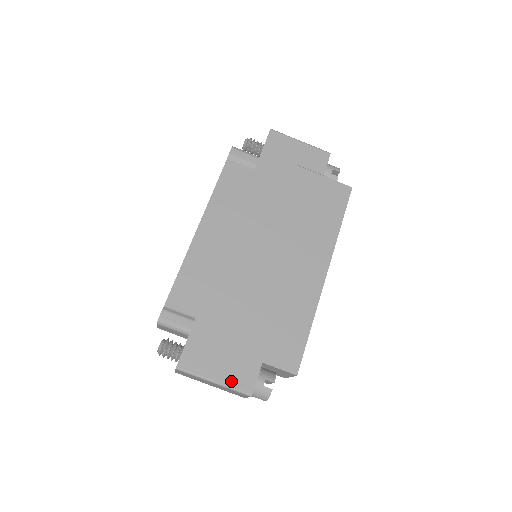
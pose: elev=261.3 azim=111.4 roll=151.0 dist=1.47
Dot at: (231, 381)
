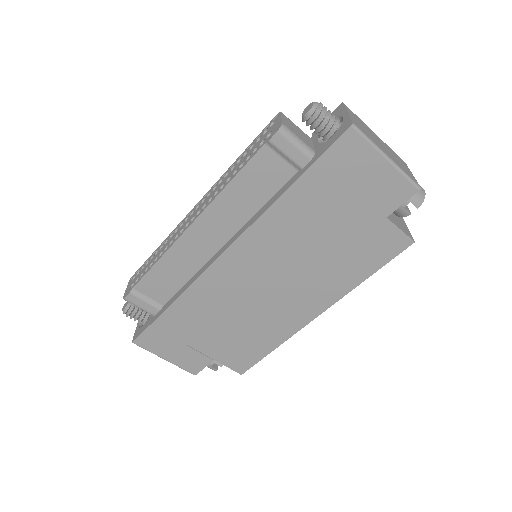
Dot at: (180, 363)
